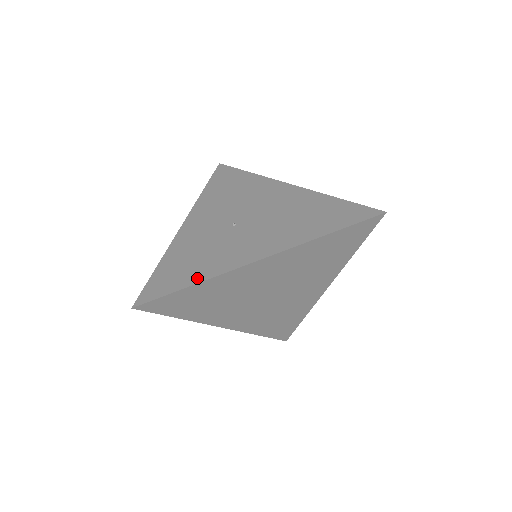
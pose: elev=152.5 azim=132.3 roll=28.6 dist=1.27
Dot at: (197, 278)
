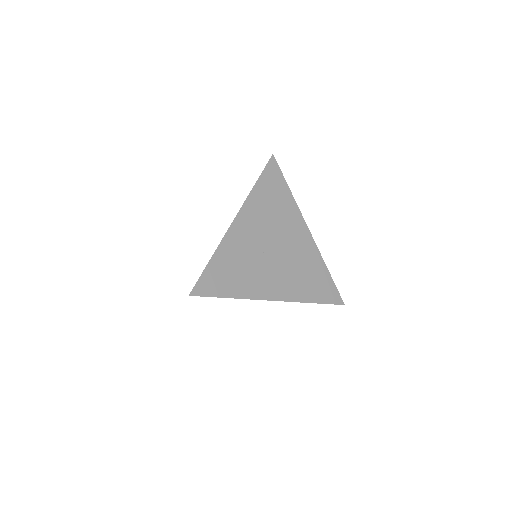
Dot at: (212, 256)
